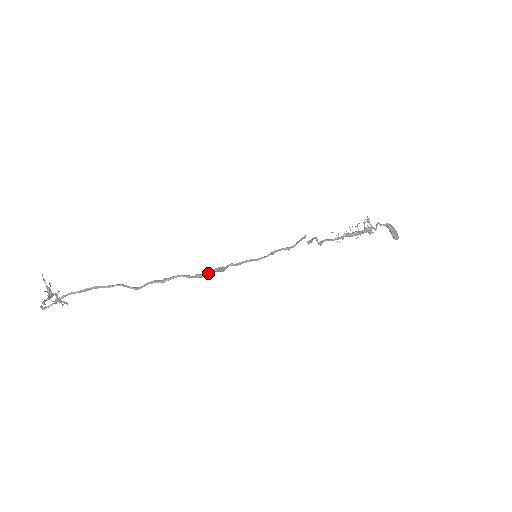
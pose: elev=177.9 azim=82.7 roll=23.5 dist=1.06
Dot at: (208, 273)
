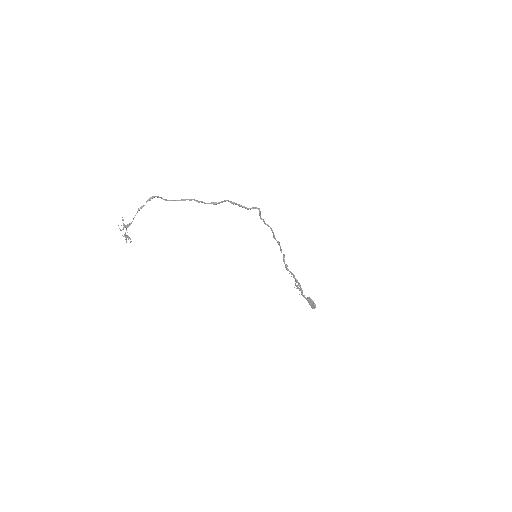
Dot at: (256, 208)
